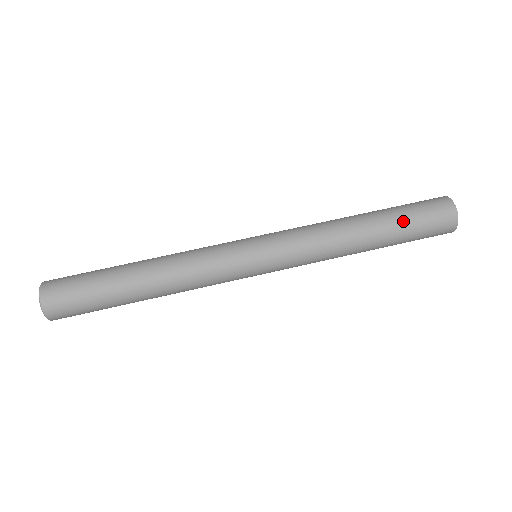
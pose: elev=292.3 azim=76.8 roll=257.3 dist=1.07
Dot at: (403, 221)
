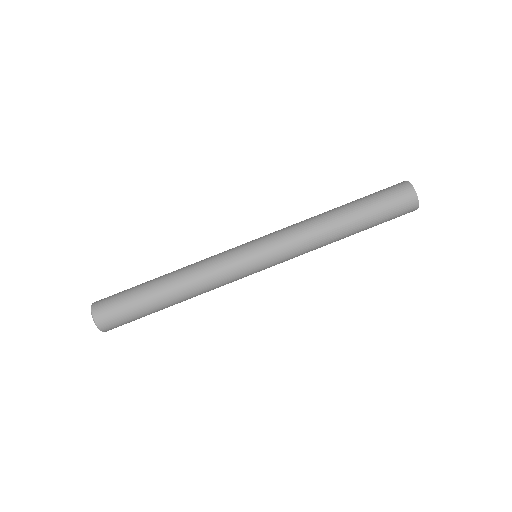
Dot at: (375, 220)
